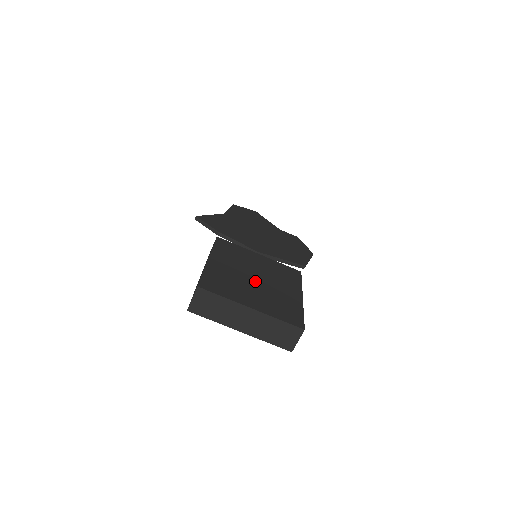
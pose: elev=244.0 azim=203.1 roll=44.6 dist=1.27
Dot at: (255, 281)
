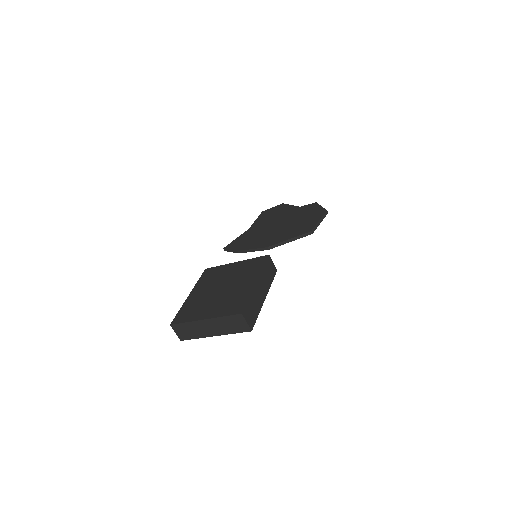
Dot at: (219, 292)
